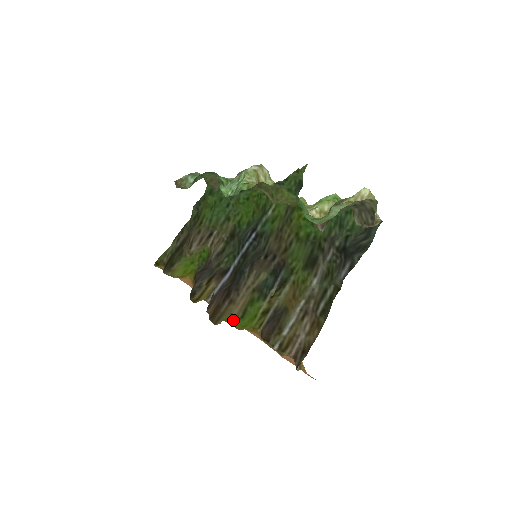
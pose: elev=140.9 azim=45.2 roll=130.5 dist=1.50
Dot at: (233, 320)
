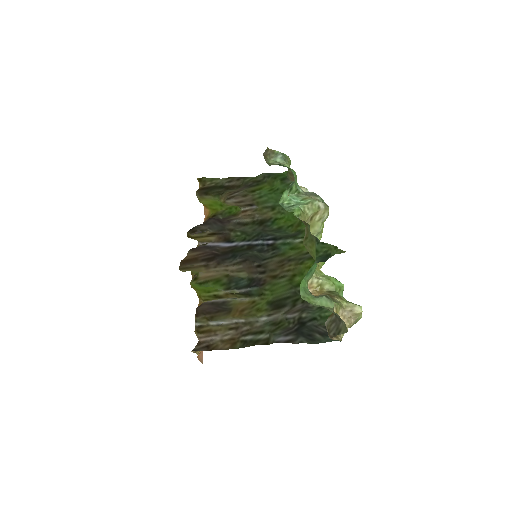
Dot at: (195, 277)
